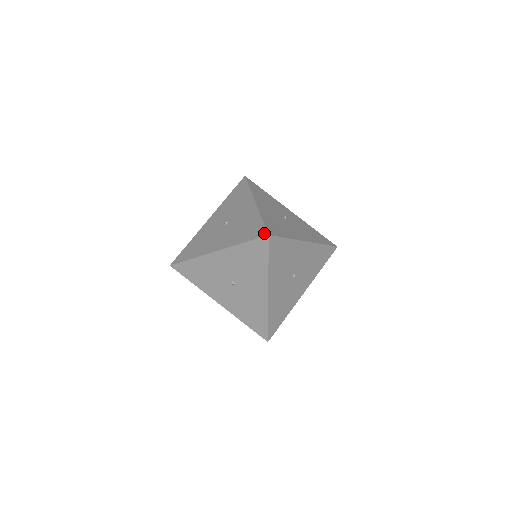
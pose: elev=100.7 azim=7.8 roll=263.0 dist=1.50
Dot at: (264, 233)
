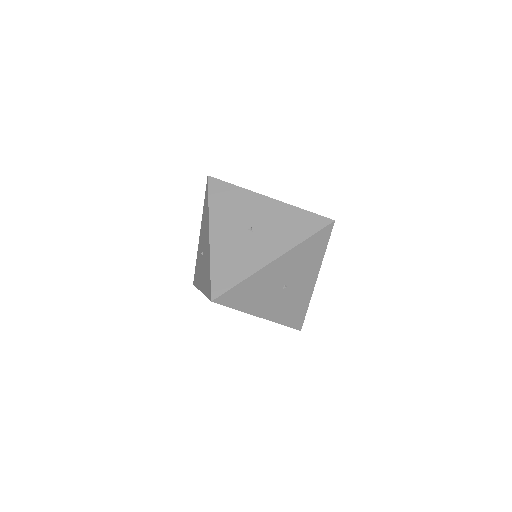
Dot at: (329, 219)
